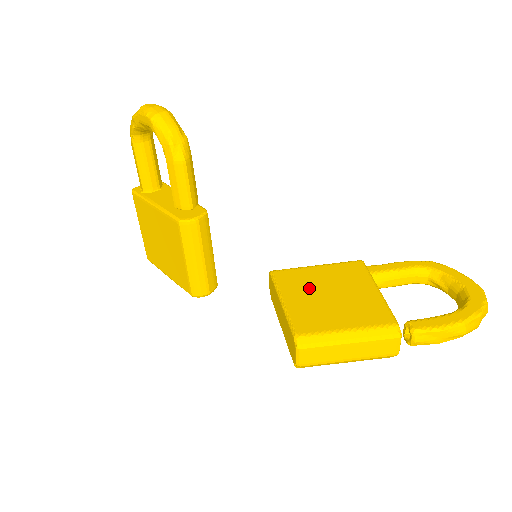
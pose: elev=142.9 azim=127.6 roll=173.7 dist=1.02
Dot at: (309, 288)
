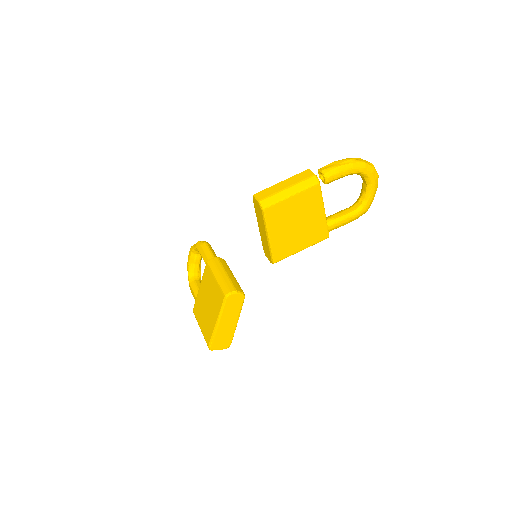
Dot at: occluded
